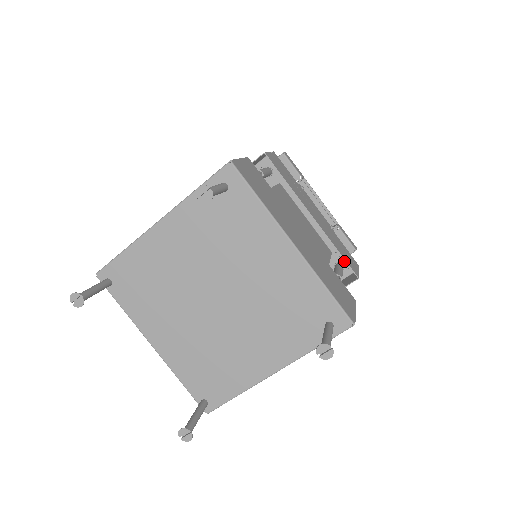
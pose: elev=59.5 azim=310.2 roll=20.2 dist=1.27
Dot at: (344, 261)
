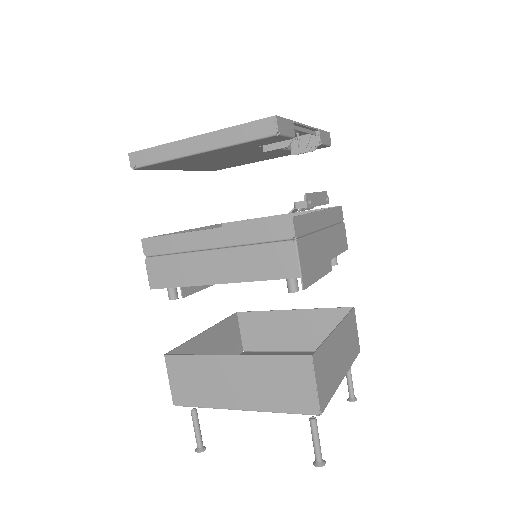
Dot at: occluded
